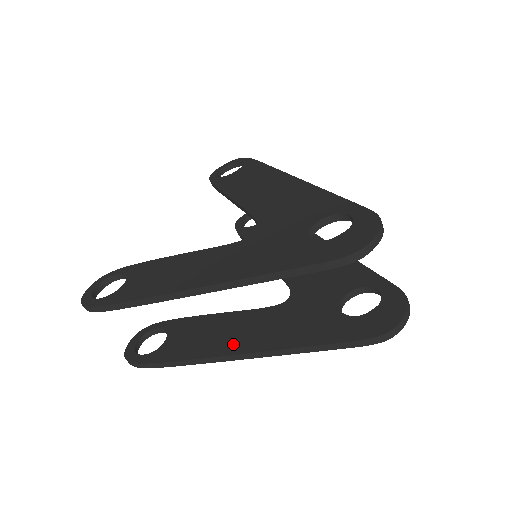
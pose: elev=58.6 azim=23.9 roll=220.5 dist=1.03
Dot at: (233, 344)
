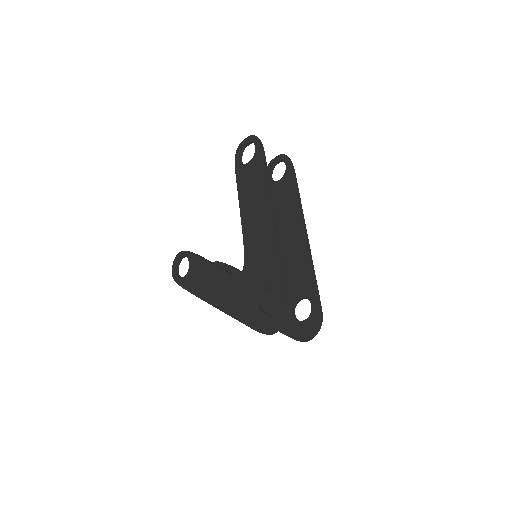
Dot at: occluded
